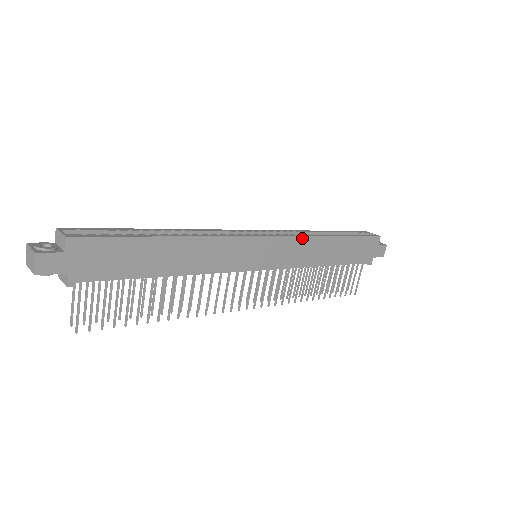
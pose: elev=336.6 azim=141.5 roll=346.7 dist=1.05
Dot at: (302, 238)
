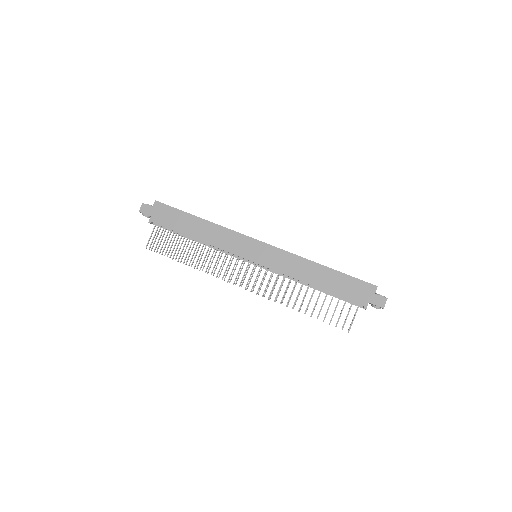
Dot at: (289, 253)
